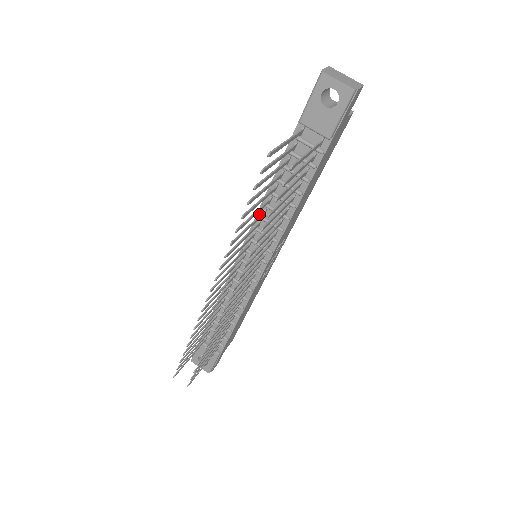
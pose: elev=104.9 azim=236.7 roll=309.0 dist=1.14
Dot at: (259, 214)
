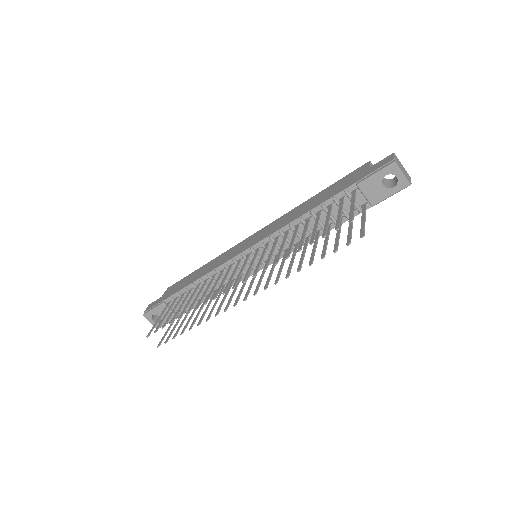
Dot at: (282, 231)
